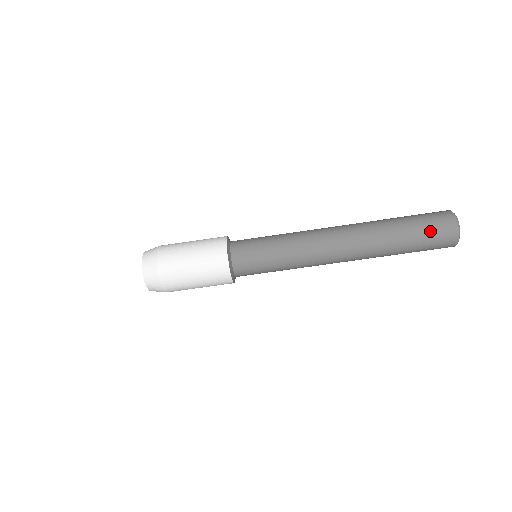
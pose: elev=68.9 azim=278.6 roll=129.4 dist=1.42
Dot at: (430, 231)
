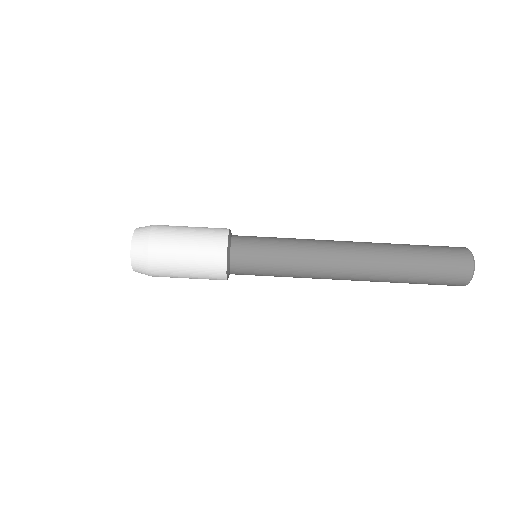
Dot at: (441, 248)
